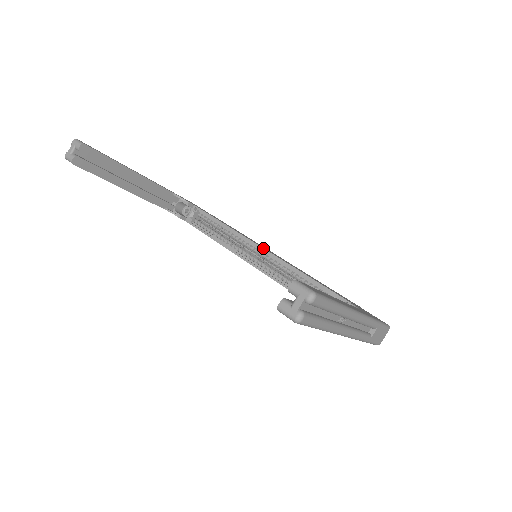
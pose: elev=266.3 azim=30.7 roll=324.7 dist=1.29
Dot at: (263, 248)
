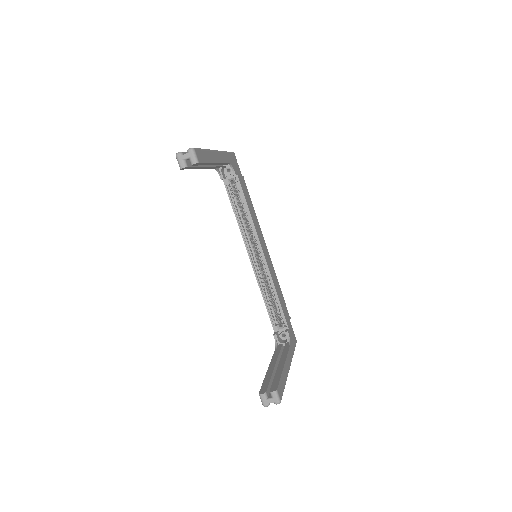
Dot at: (264, 254)
